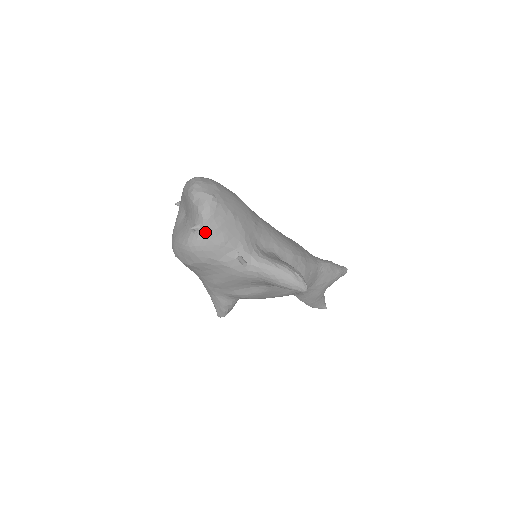
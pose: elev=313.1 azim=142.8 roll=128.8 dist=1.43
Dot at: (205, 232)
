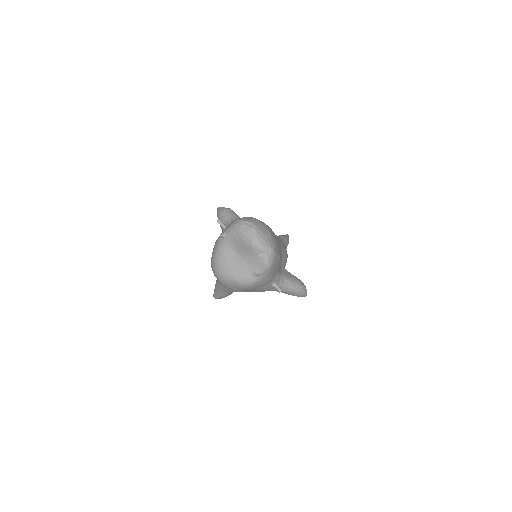
Dot at: (263, 276)
